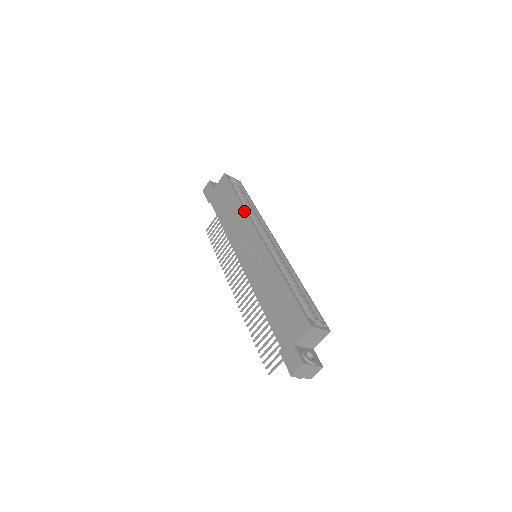
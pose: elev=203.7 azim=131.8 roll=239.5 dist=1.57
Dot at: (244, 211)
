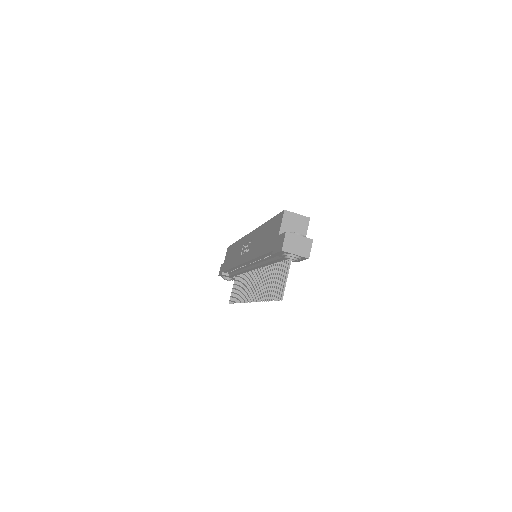
Dot at: (240, 240)
